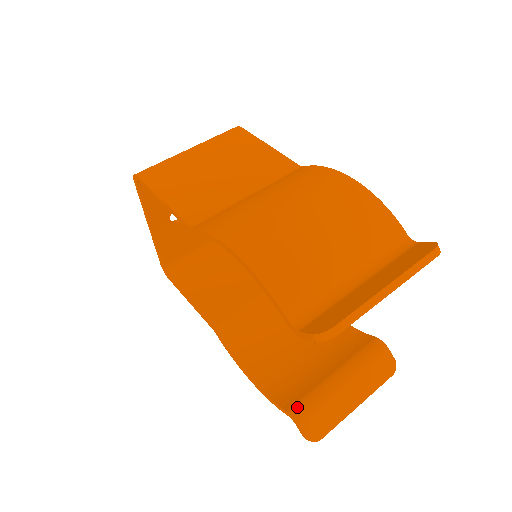
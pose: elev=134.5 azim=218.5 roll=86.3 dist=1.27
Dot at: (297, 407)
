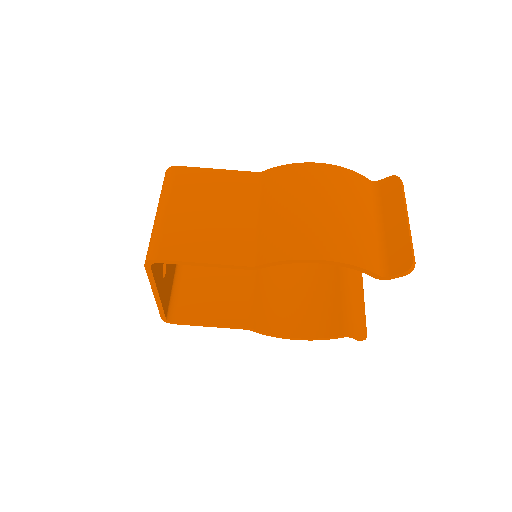
Dot at: (346, 328)
